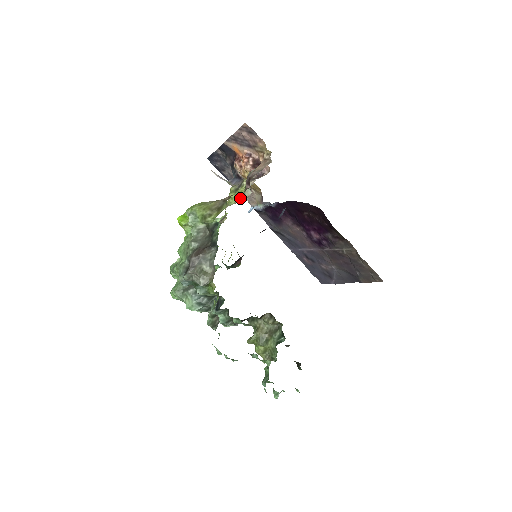
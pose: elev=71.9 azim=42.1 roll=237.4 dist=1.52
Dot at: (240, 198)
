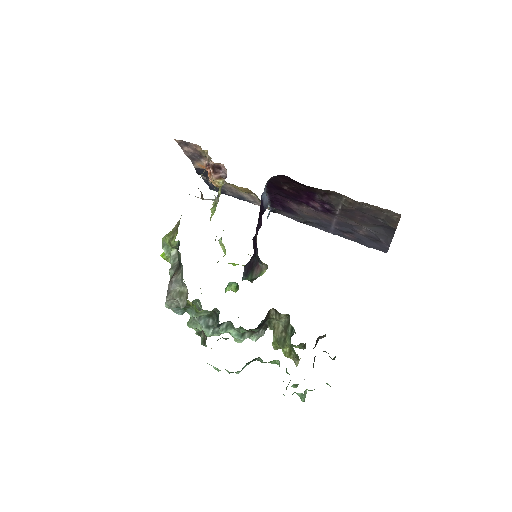
Dot at: occluded
